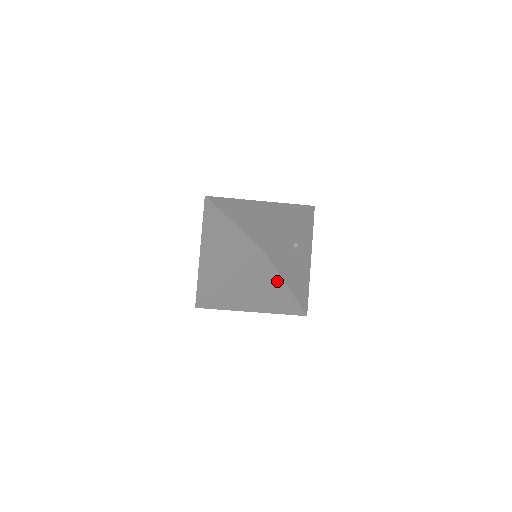
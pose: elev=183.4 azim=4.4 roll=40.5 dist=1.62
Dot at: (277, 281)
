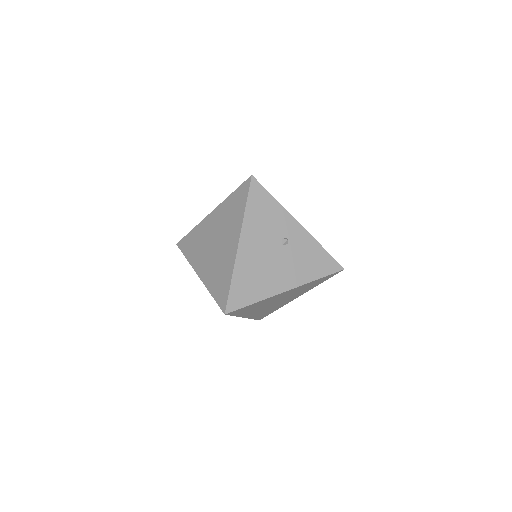
Dot at: (237, 230)
